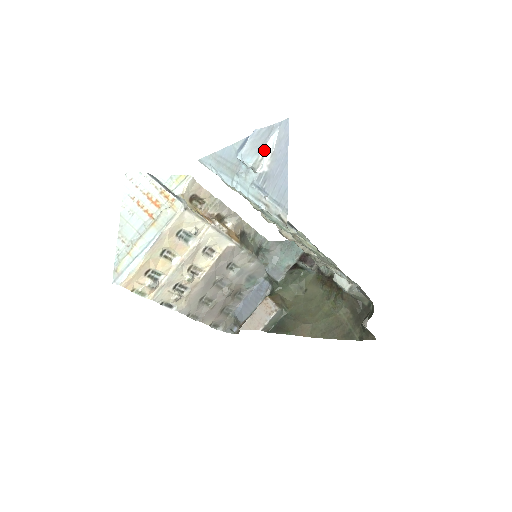
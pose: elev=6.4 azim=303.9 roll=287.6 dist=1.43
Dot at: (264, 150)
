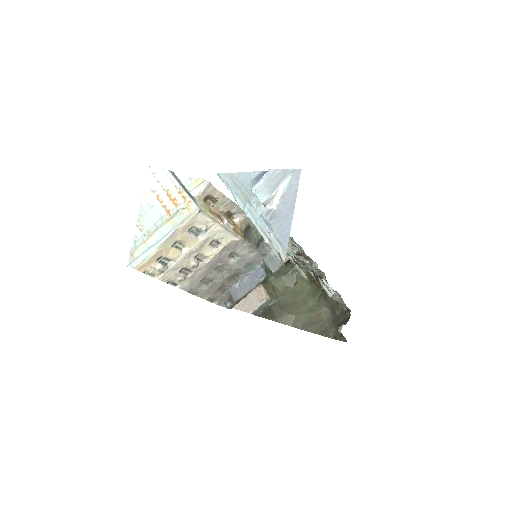
Dot at: (276, 191)
